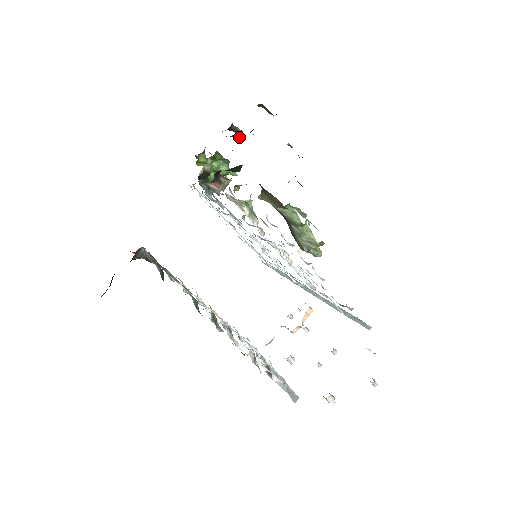
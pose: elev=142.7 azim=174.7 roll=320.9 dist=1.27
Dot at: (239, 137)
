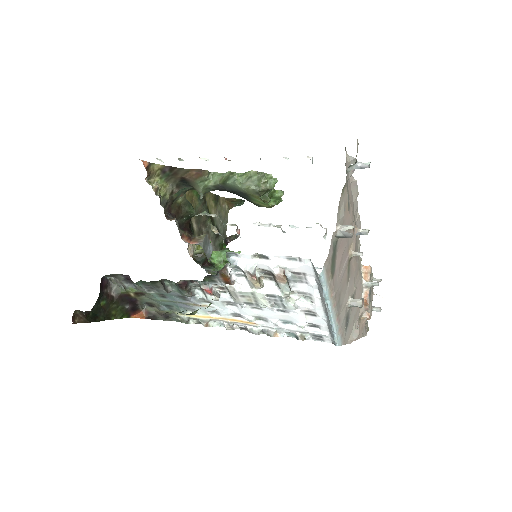
Dot at: (198, 209)
